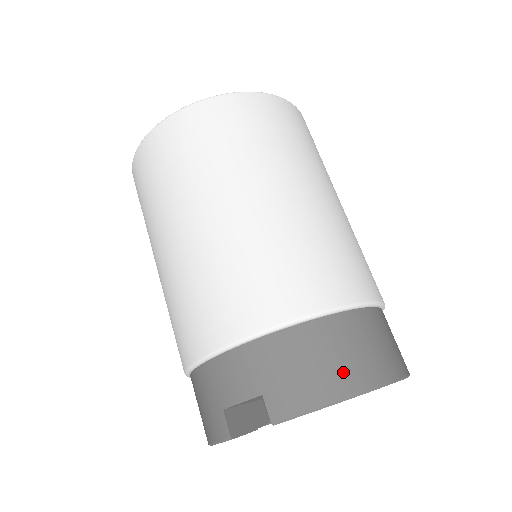
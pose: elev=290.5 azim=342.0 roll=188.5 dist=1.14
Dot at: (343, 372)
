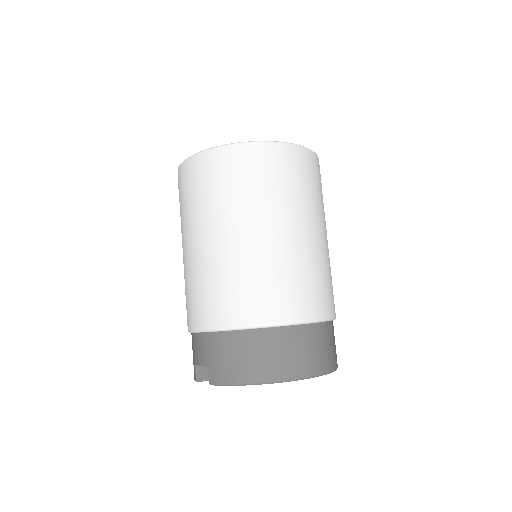
Dot at: (254, 368)
